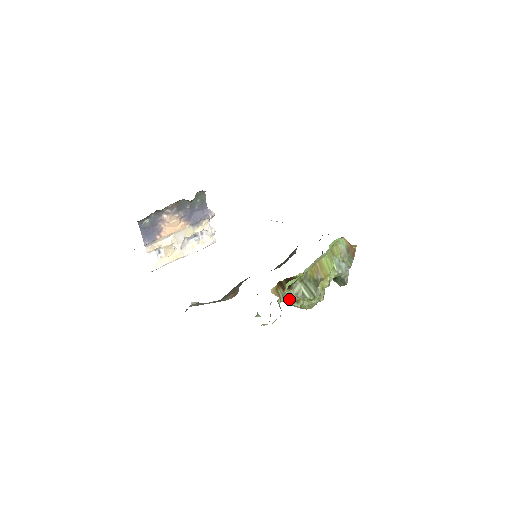
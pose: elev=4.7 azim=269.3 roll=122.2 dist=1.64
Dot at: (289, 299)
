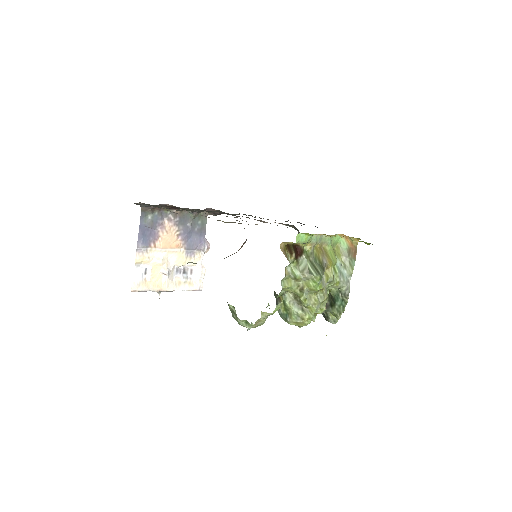
Dot at: (292, 284)
